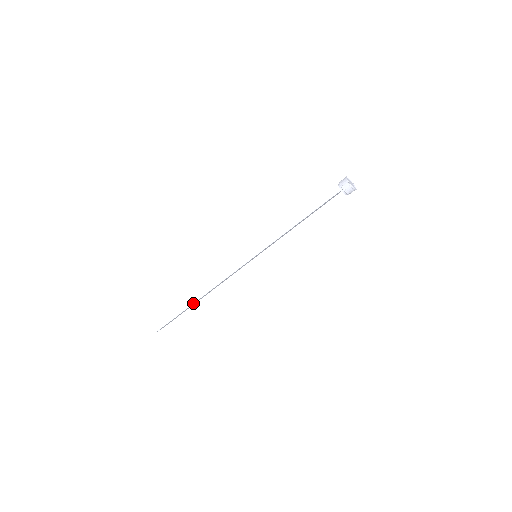
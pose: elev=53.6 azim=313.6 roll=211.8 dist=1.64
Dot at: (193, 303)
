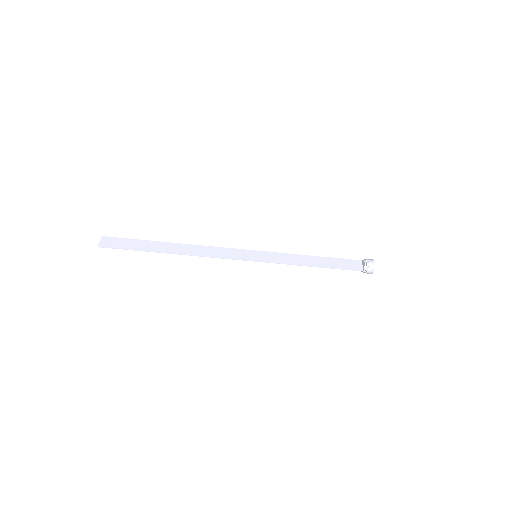
Dot at: occluded
